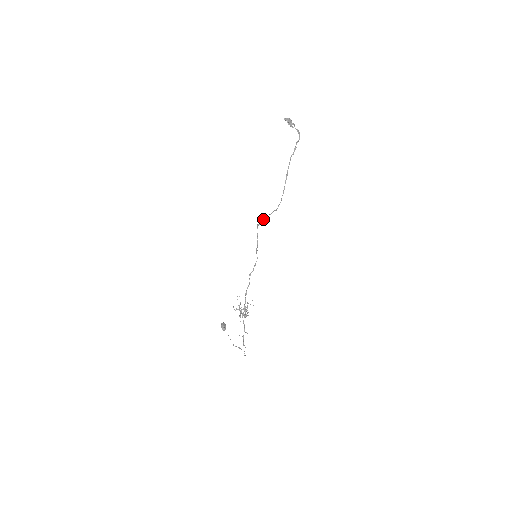
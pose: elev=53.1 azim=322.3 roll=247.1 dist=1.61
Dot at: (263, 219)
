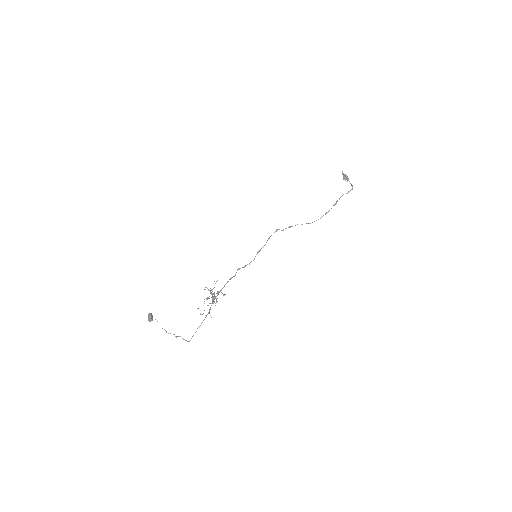
Dot at: (289, 226)
